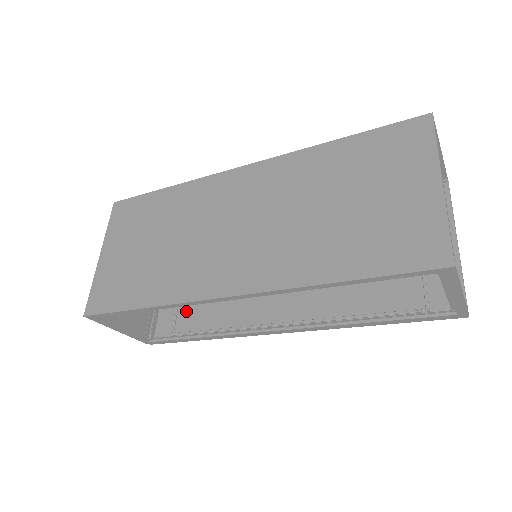
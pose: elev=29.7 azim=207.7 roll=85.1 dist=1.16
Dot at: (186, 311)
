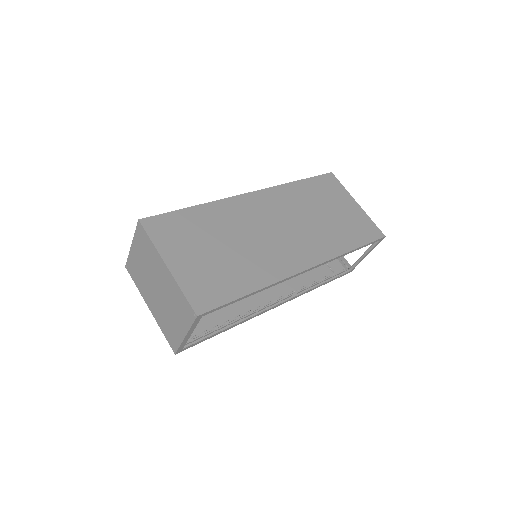
Dot at: occluded
